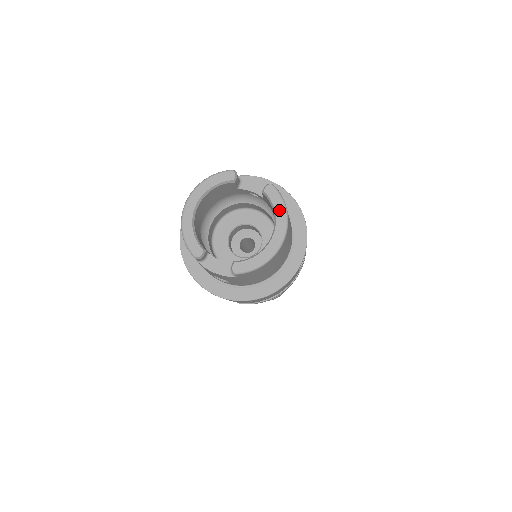
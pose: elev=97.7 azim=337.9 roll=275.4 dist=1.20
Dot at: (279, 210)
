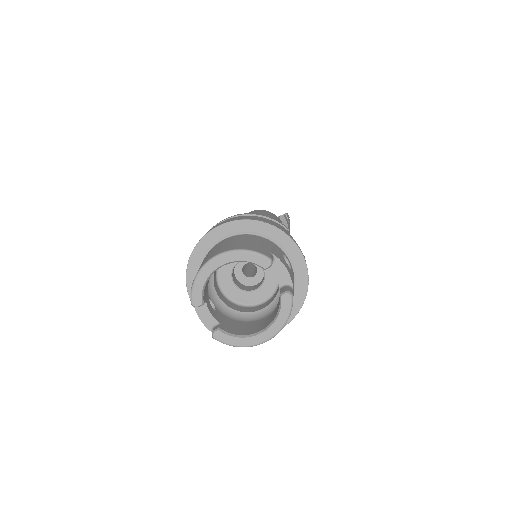
Dot at: (281, 319)
